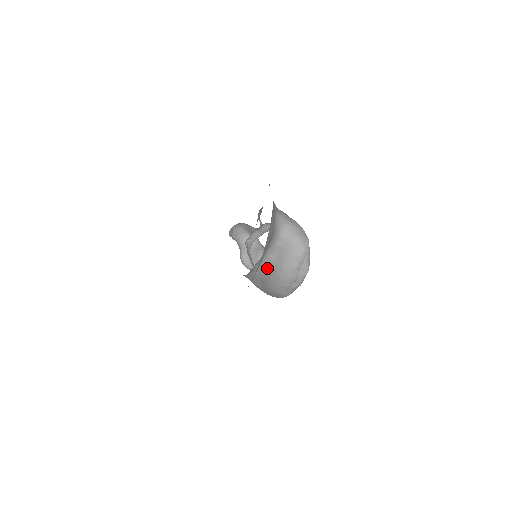
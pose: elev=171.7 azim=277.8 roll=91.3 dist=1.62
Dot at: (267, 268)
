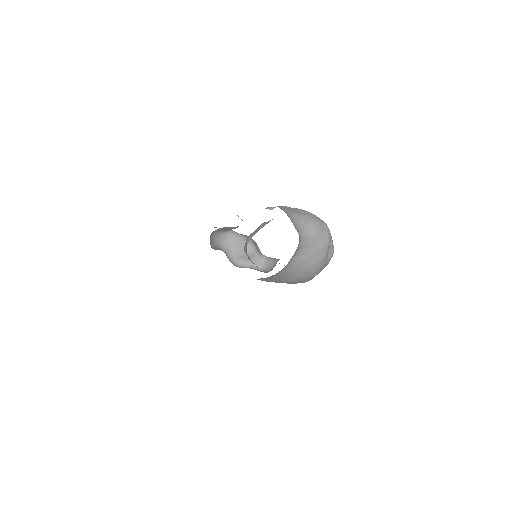
Dot at: (290, 269)
